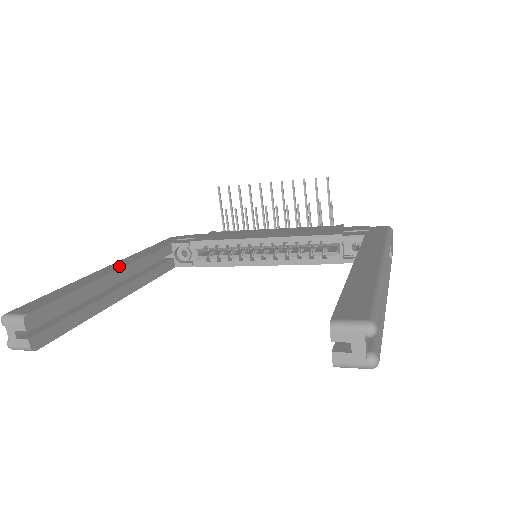
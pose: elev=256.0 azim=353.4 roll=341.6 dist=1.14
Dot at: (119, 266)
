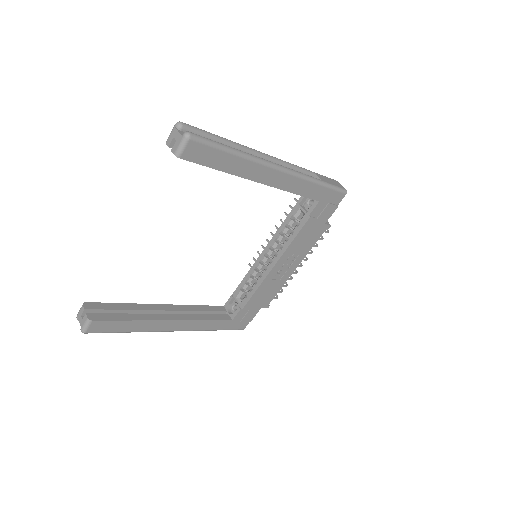
Dot at: occluded
